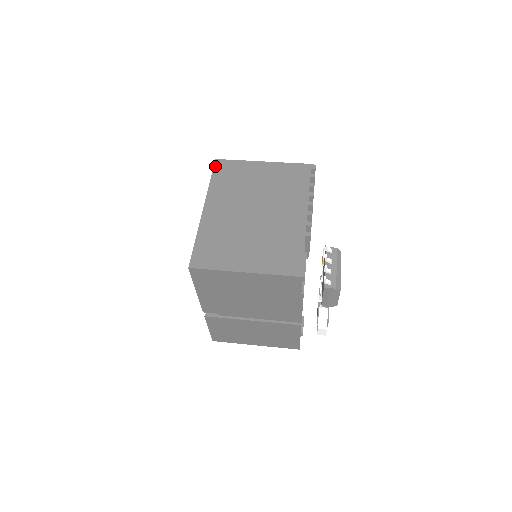
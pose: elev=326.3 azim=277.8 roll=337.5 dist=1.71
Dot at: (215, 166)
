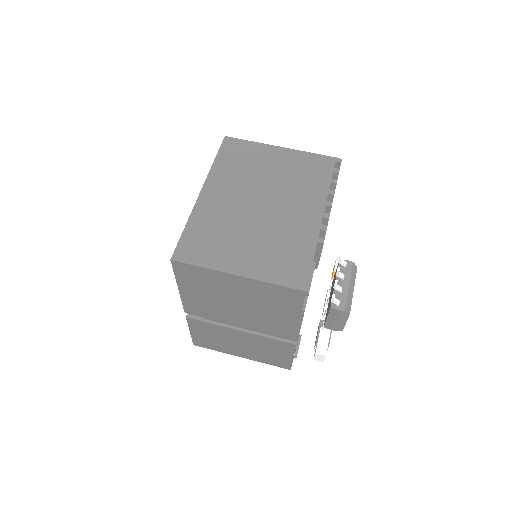
Dot at: (223, 144)
